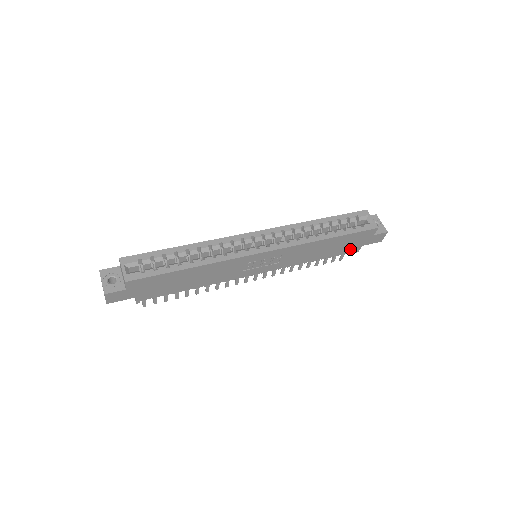
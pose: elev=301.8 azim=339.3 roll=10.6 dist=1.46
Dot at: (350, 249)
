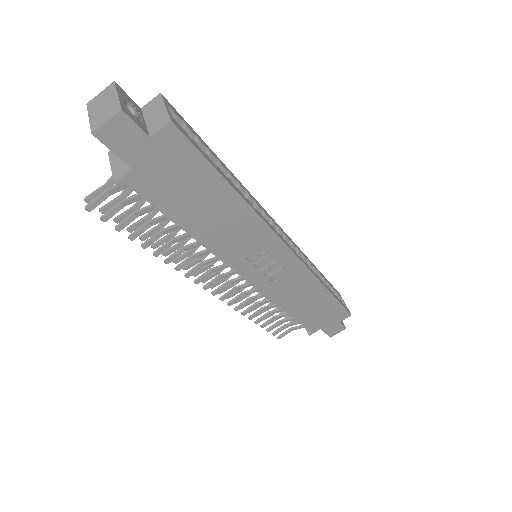
Dot at: (313, 324)
